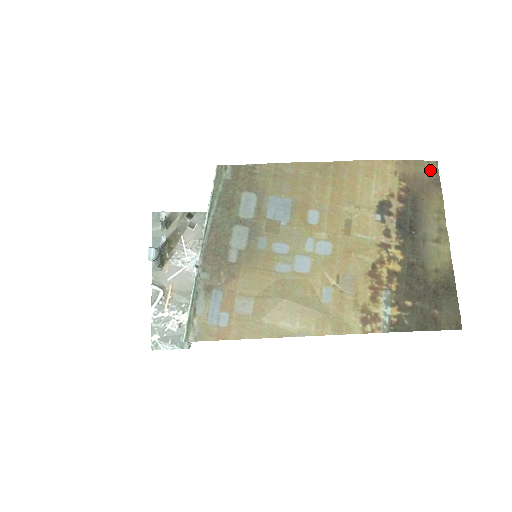
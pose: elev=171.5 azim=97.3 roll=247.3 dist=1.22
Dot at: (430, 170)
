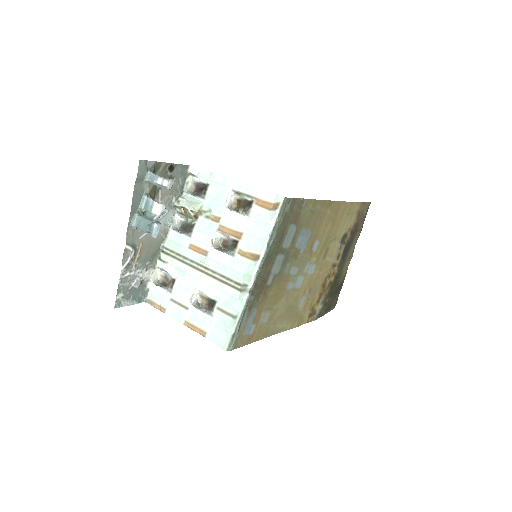
Dot at: (367, 209)
